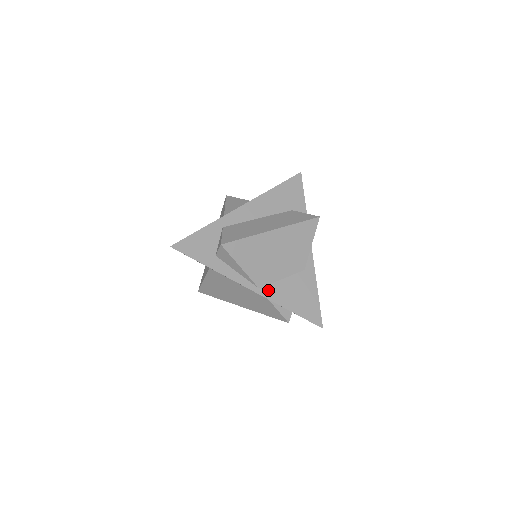
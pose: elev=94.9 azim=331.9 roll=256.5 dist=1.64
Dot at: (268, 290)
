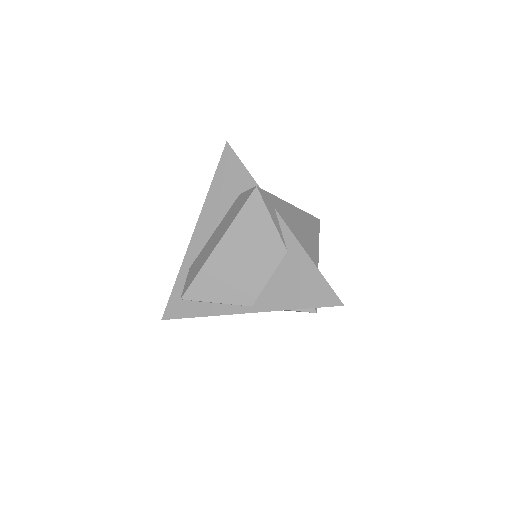
Dot at: (261, 302)
